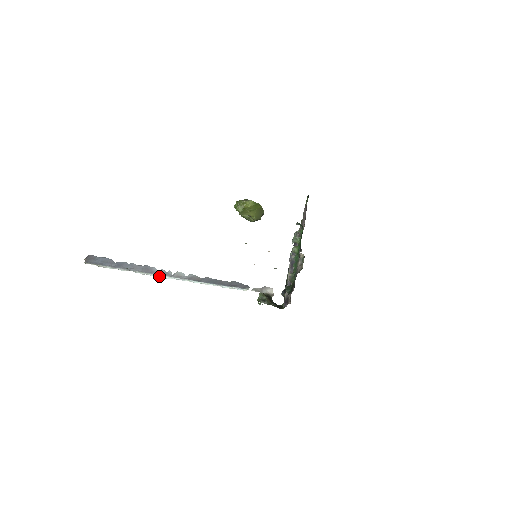
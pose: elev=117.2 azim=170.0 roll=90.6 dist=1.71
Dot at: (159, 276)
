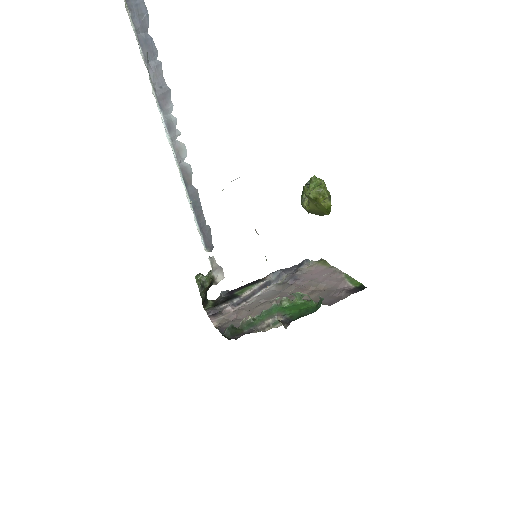
Dot at: (163, 122)
